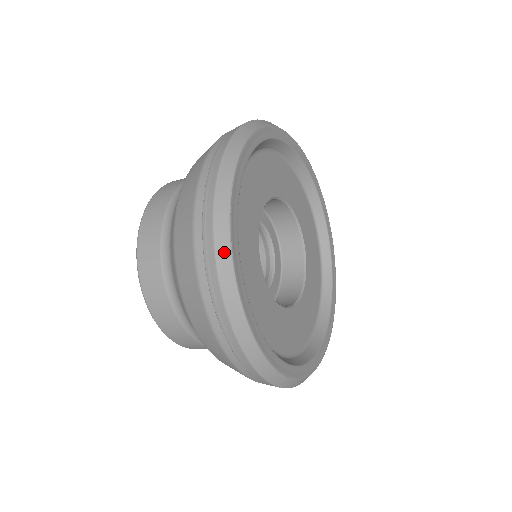
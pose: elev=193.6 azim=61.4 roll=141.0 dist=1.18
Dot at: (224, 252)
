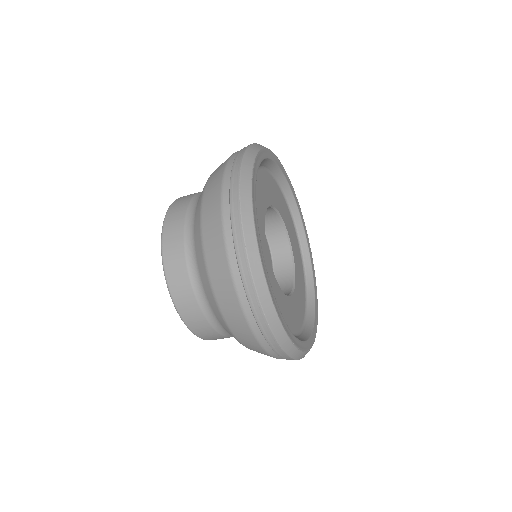
Dot at: (247, 177)
